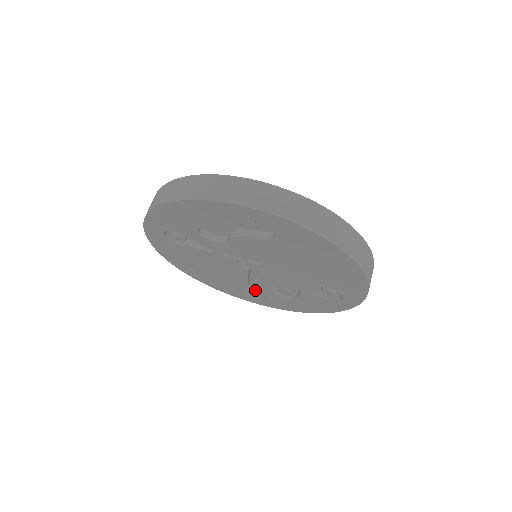
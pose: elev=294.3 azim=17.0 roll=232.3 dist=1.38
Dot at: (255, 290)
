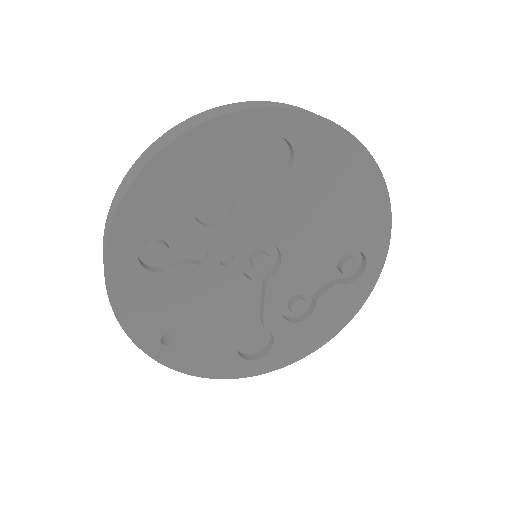
Dot at: (254, 348)
